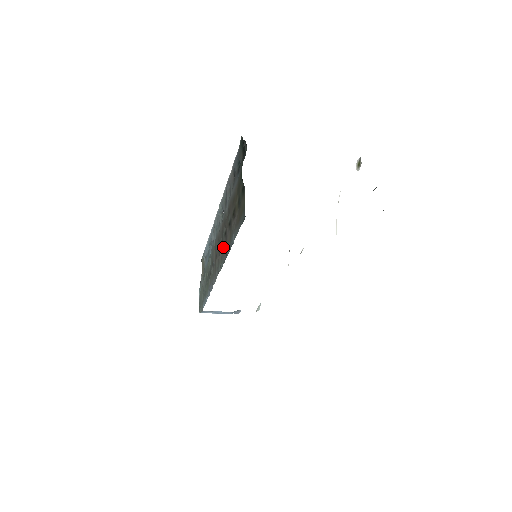
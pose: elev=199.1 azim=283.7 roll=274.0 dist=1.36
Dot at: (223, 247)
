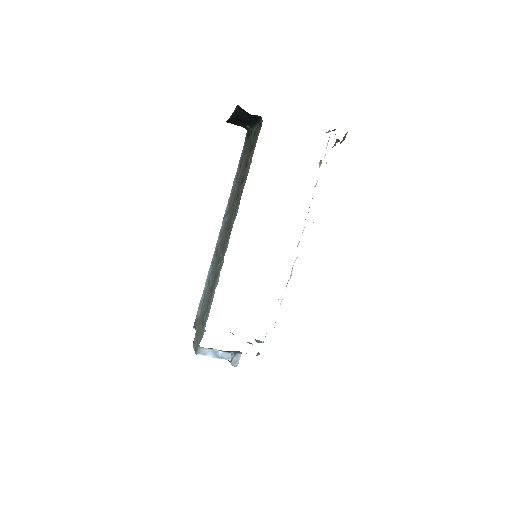
Dot at: (235, 207)
